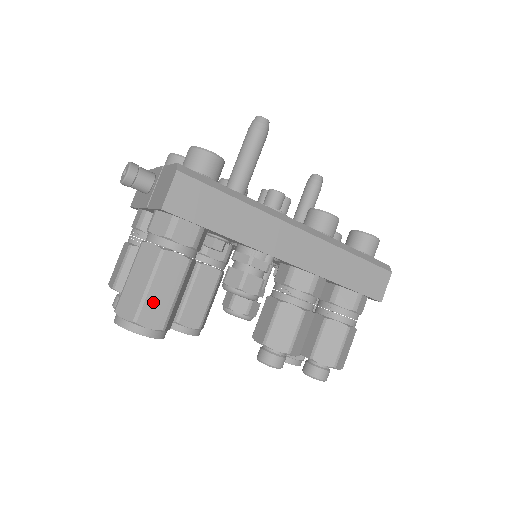
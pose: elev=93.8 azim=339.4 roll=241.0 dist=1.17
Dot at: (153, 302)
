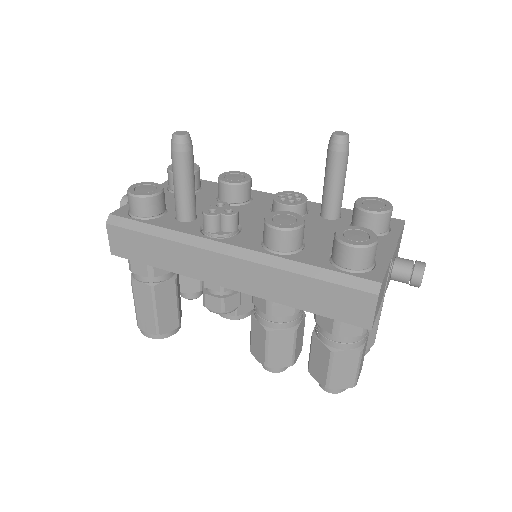
Dot at: (142, 316)
